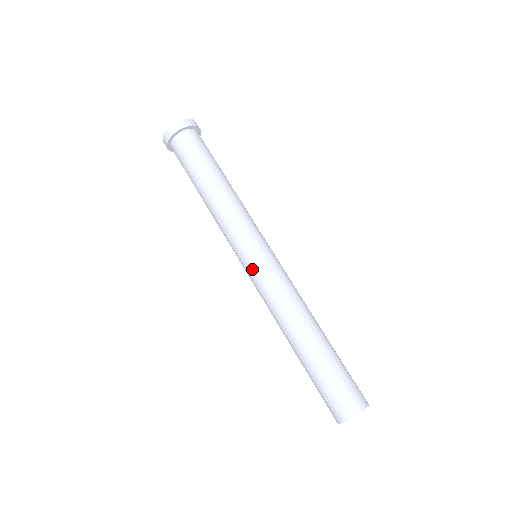
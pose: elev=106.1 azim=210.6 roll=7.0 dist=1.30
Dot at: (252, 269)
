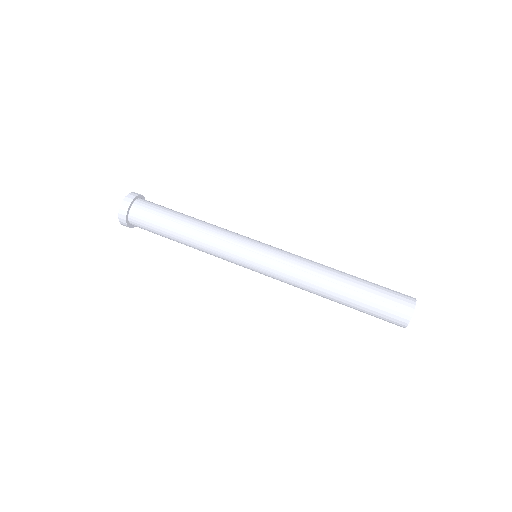
Dot at: (267, 252)
